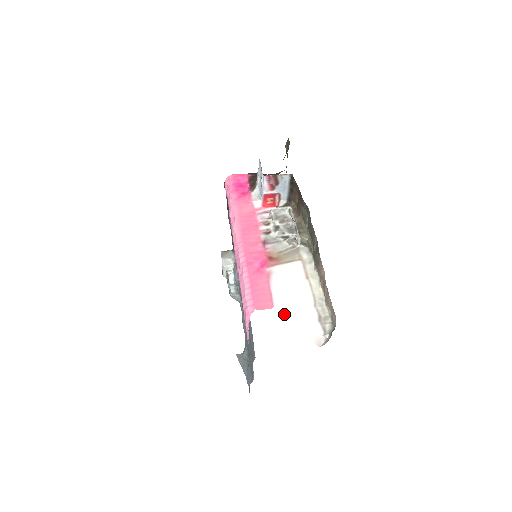
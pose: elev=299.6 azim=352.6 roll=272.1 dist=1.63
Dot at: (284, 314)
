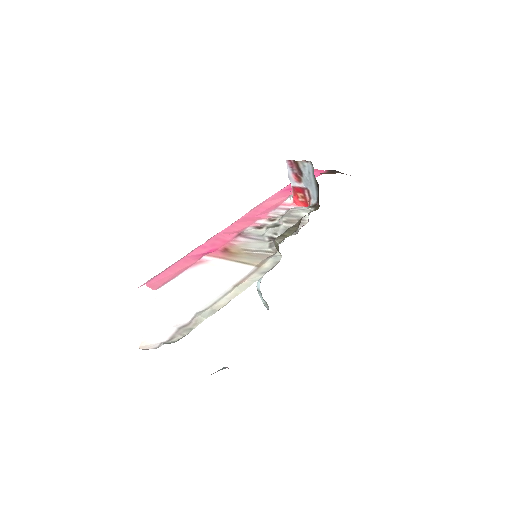
Dot at: (155, 300)
